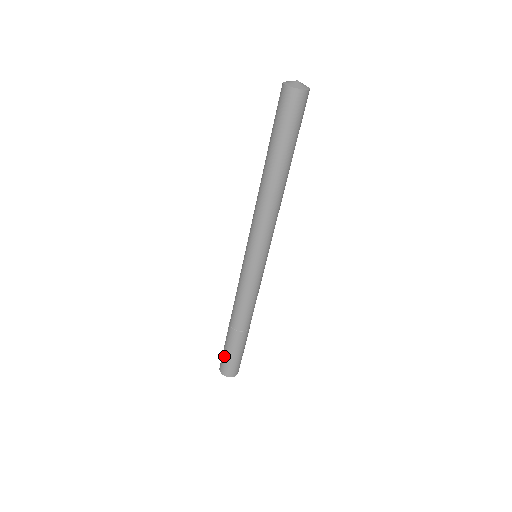
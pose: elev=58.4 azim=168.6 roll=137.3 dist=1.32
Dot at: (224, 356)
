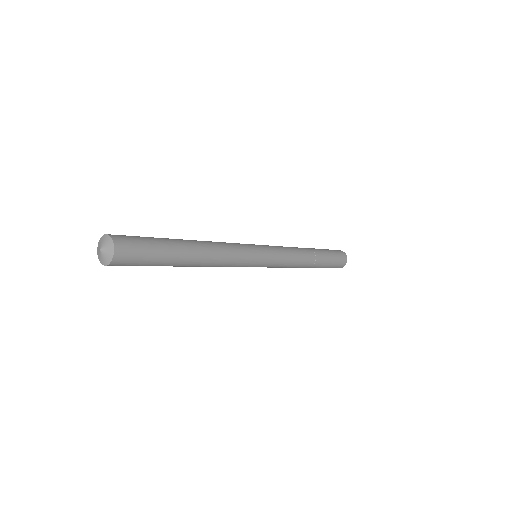
Dot at: occluded
